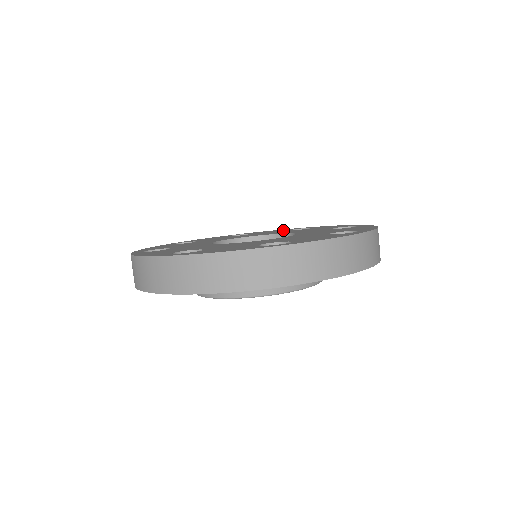
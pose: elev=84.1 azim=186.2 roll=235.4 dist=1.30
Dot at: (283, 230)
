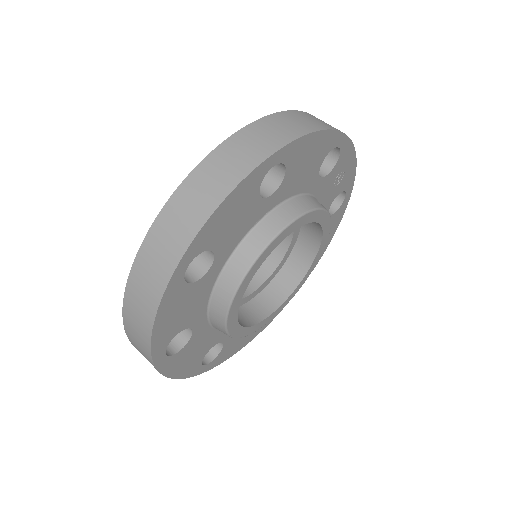
Dot at: occluded
